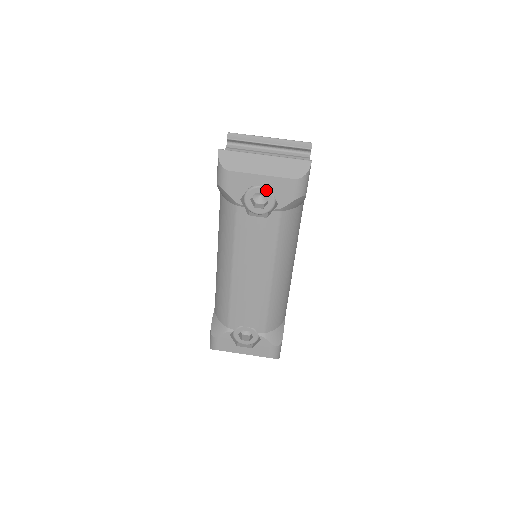
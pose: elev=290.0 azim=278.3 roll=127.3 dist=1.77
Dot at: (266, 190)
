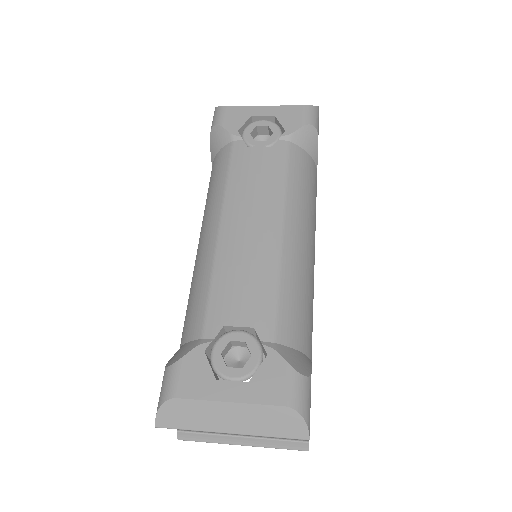
Dot at: (269, 122)
